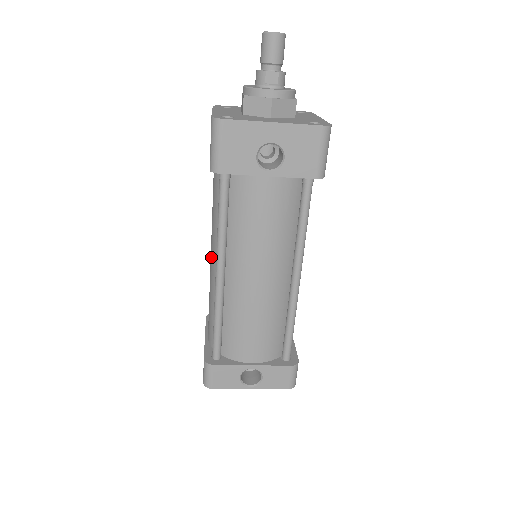
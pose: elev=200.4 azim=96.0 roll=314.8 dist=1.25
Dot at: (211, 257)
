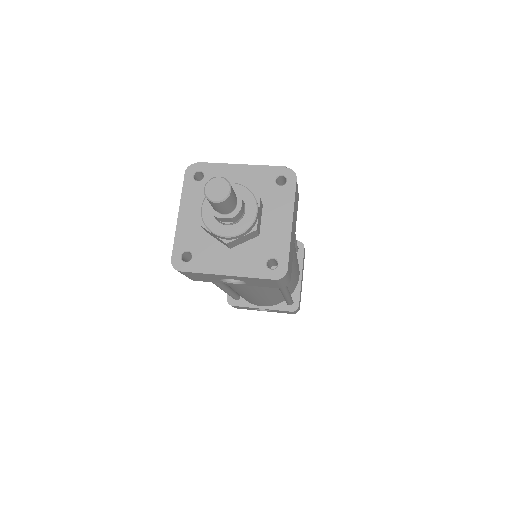
Dot at: occluded
